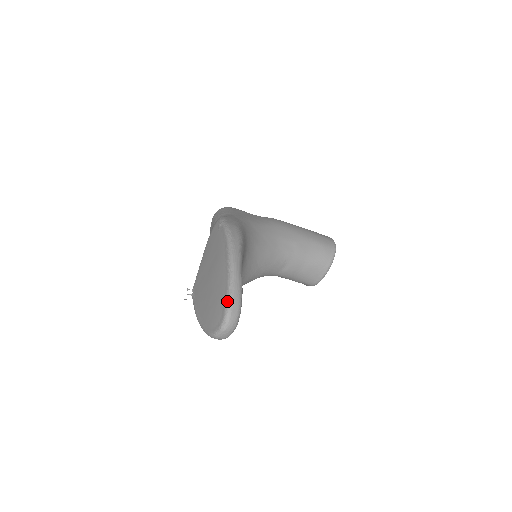
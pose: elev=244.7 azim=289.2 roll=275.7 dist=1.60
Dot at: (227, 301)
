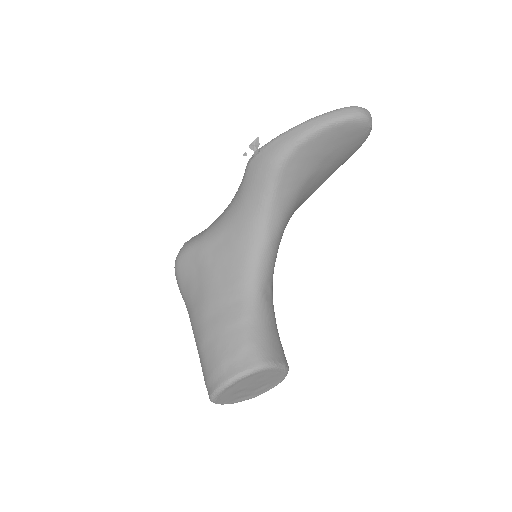
Dot at: occluded
